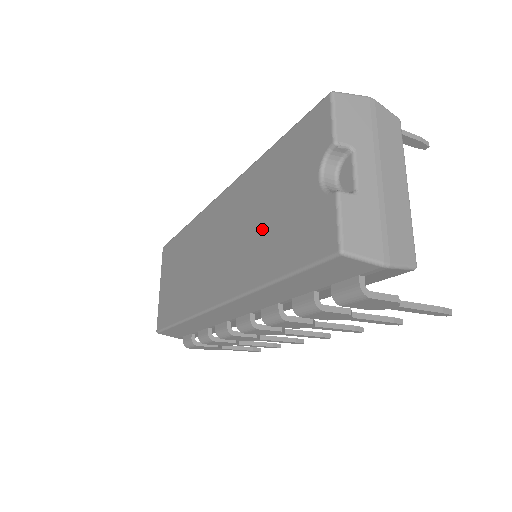
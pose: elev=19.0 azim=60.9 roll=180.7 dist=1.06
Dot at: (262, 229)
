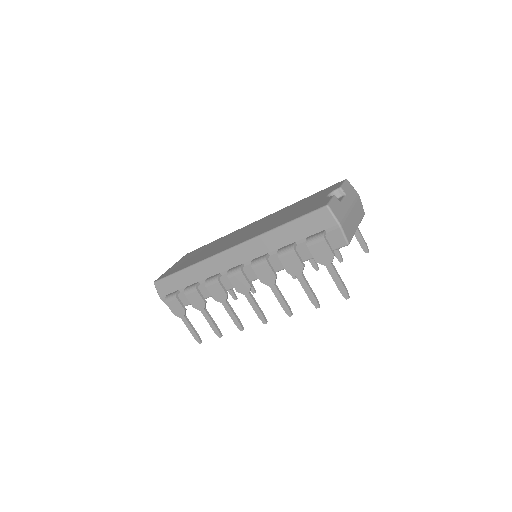
Dot at: (284, 217)
